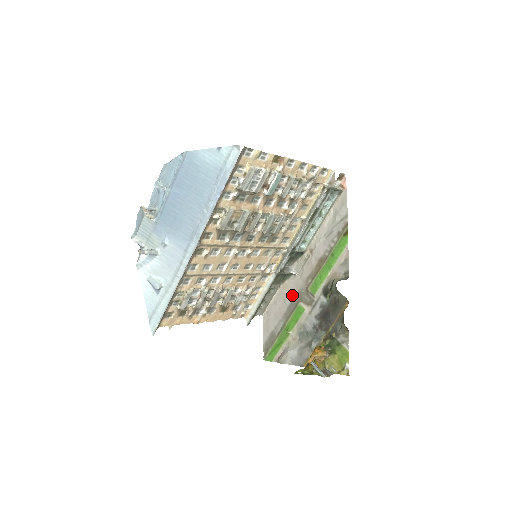
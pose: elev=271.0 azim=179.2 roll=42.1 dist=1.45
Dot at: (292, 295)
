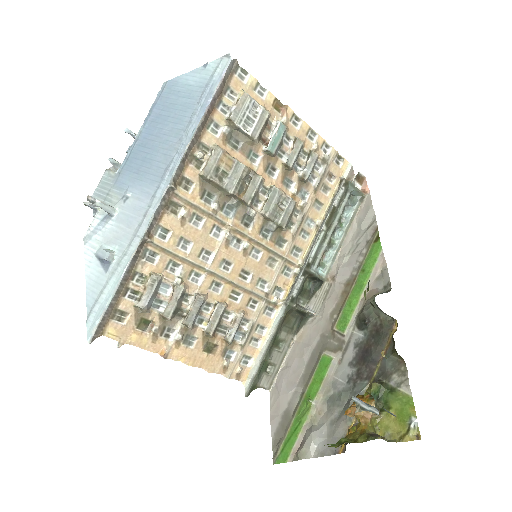
Dot at: (311, 345)
